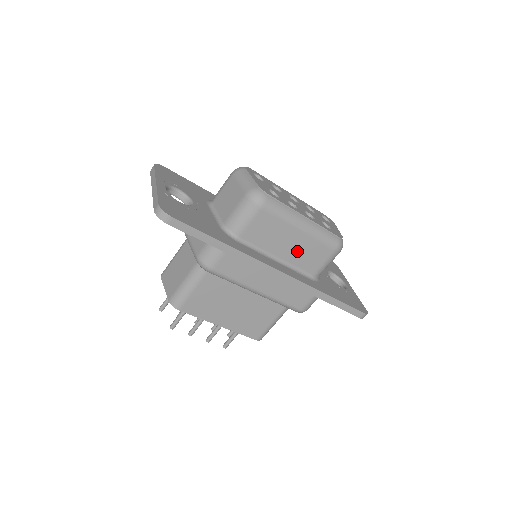
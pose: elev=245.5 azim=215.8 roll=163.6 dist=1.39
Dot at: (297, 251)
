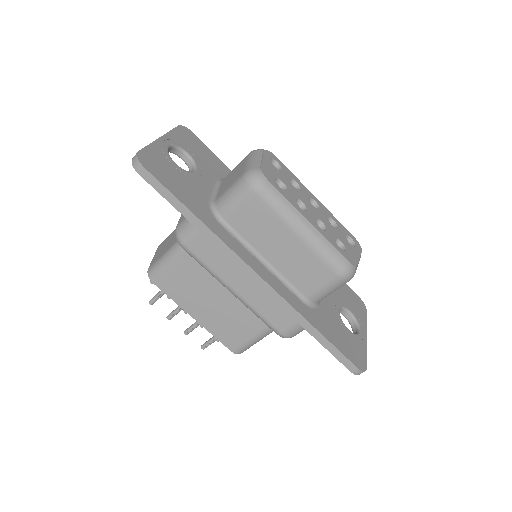
Dot at: (290, 260)
